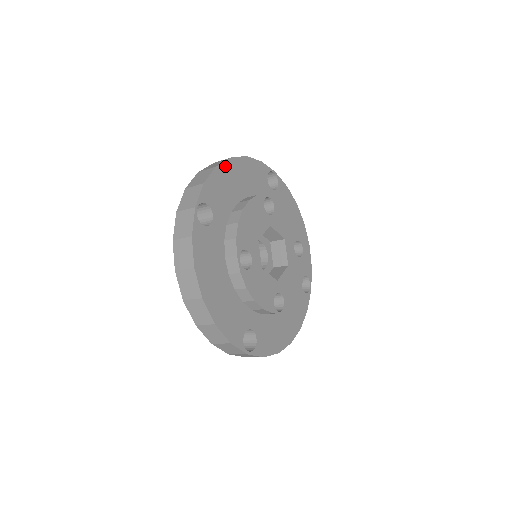
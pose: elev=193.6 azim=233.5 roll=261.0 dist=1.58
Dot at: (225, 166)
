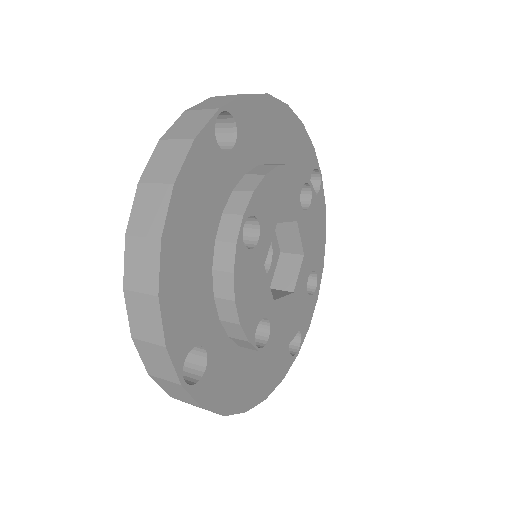
Dot at: (277, 106)
